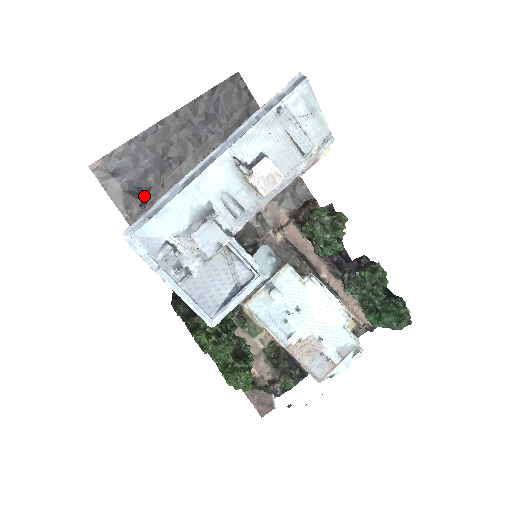
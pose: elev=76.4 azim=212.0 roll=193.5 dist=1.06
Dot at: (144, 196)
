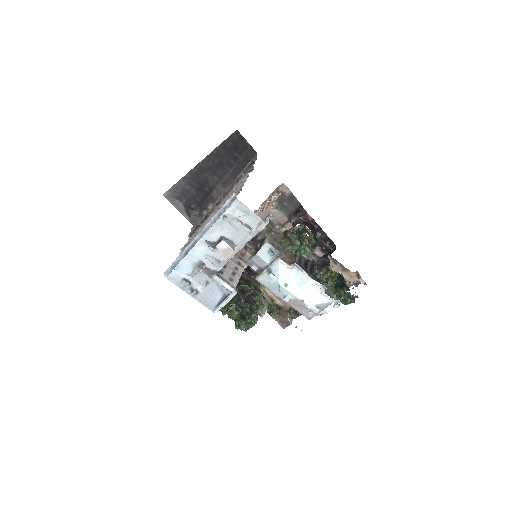
Dot at: (196, 209)
